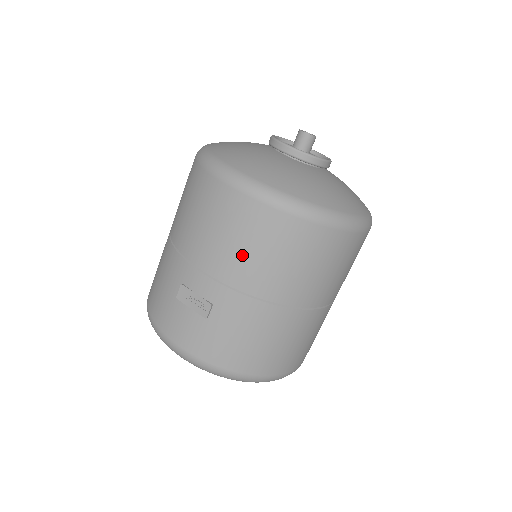
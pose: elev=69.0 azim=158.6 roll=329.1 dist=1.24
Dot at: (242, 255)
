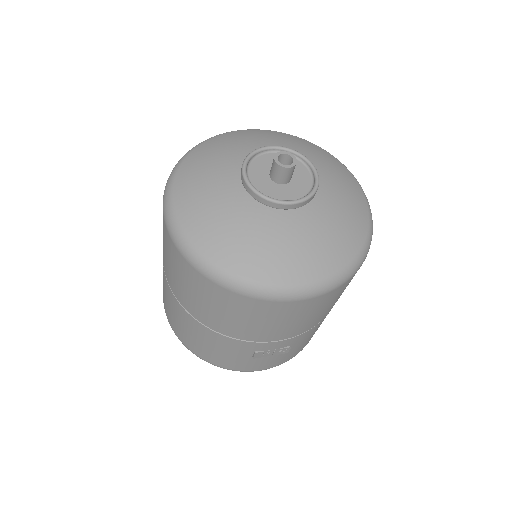
Dot at: (312, 319)
